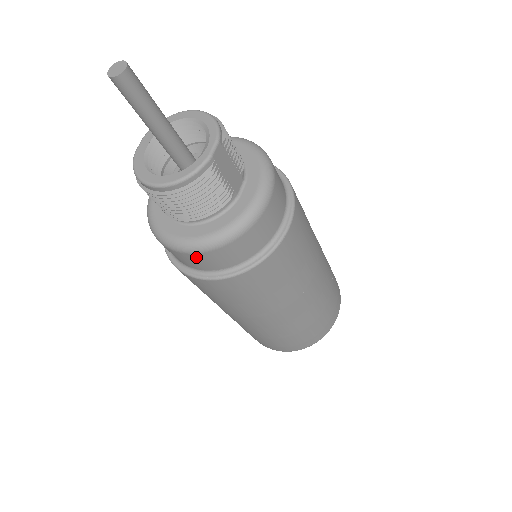
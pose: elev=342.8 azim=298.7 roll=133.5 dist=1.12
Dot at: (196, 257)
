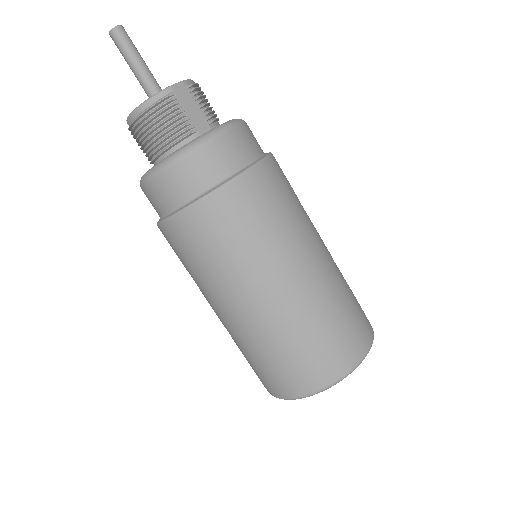
Dot at: (156, 186)
